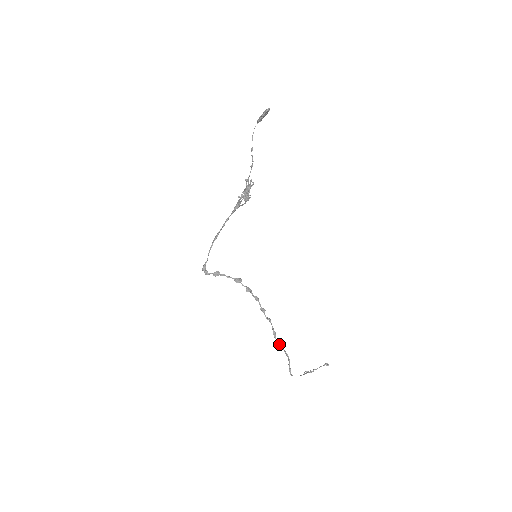
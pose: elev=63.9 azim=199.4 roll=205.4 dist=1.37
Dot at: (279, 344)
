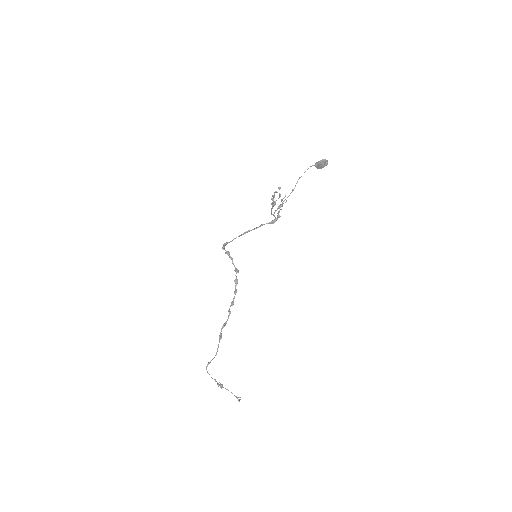
Dot at: (220, 336)
